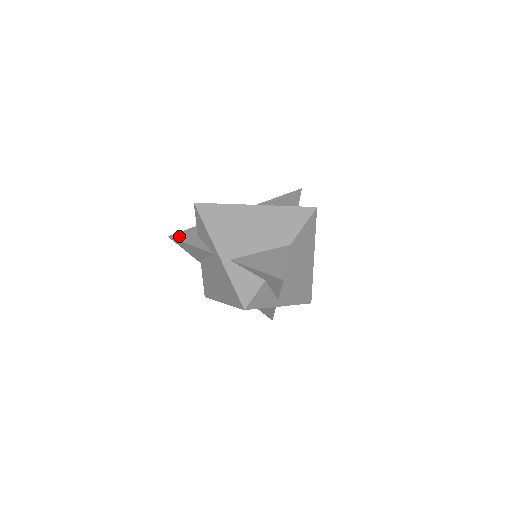
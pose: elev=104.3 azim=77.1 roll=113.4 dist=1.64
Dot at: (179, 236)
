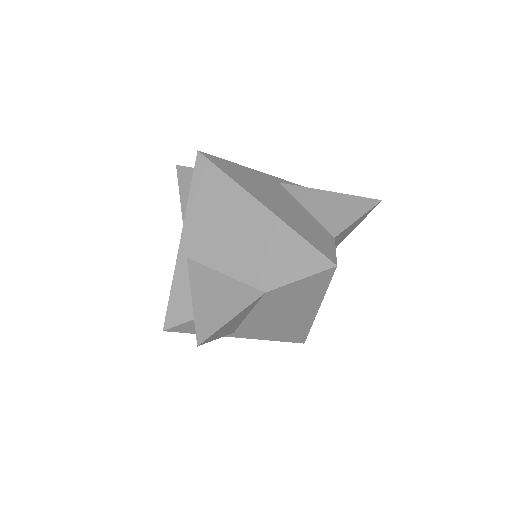
Dot at: (184, 174)
